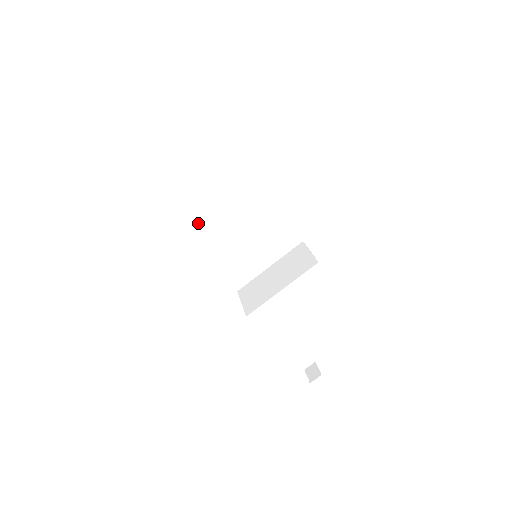
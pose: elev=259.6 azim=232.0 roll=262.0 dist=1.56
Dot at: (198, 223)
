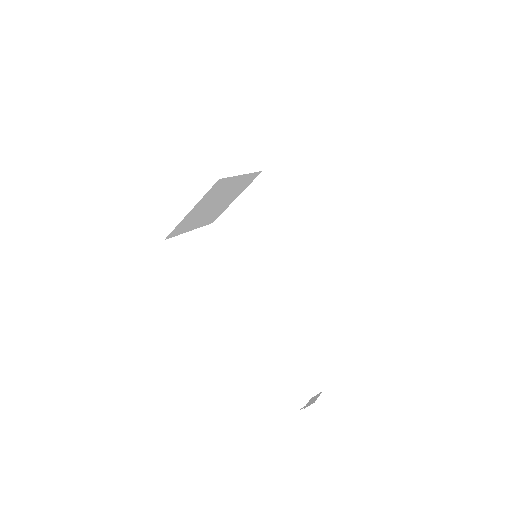
Dot at: (227, 228)
